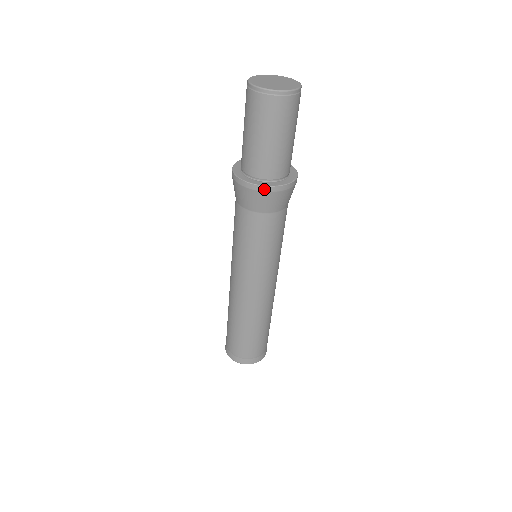
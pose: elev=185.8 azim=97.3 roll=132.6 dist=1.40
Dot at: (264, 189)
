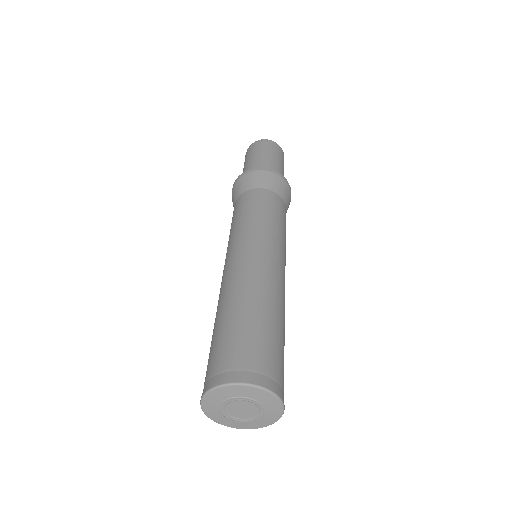
Dot at: (275, 172)
